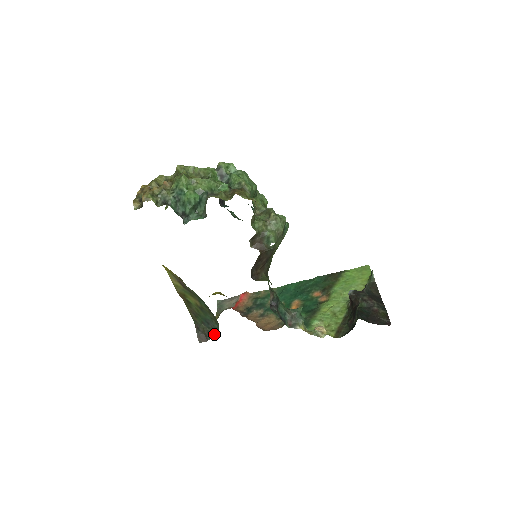
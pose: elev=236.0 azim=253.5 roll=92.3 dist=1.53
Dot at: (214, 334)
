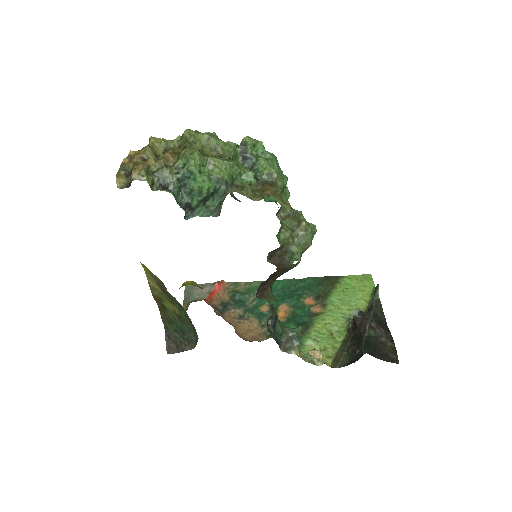
Dot at: (189, 347)
